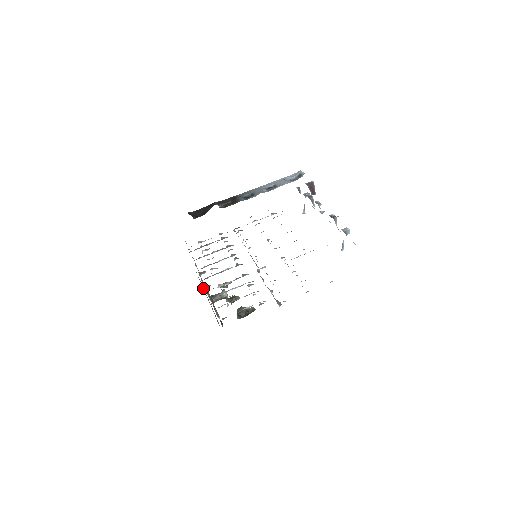
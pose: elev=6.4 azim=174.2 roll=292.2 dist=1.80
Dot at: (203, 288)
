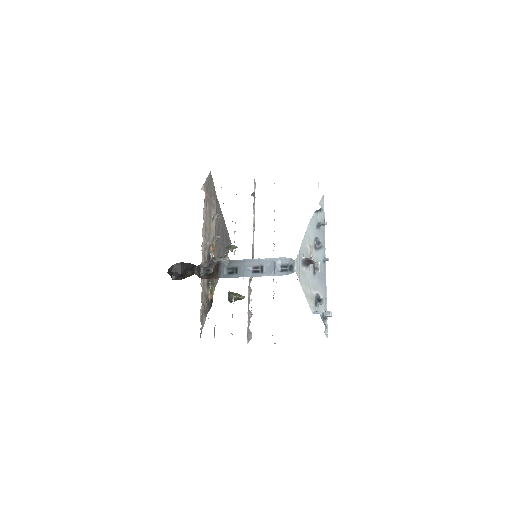
Dot at: (216, 228)
